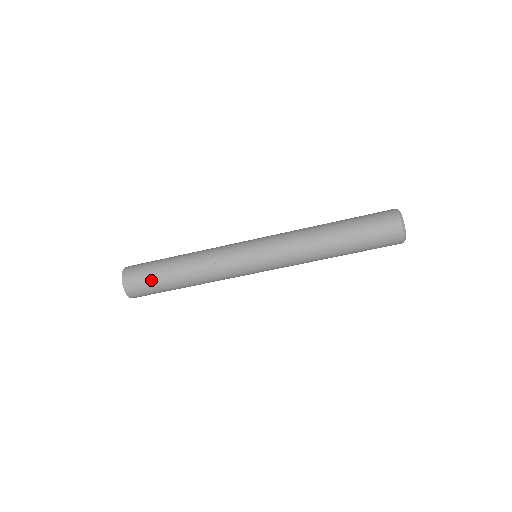
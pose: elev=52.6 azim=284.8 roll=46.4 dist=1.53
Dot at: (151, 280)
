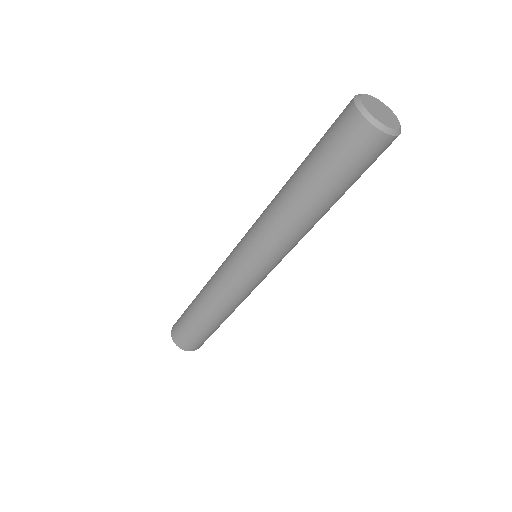
Dot at: (193, 334)
